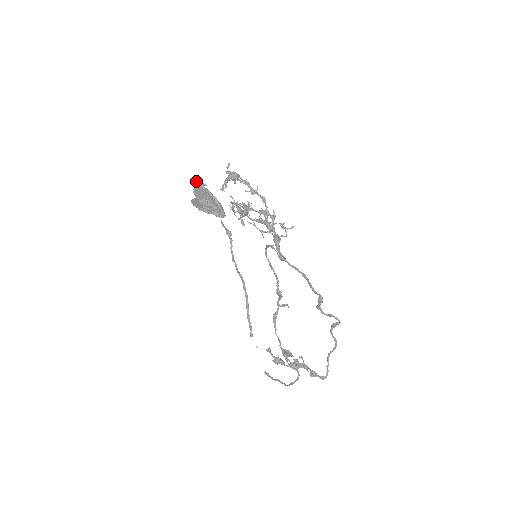
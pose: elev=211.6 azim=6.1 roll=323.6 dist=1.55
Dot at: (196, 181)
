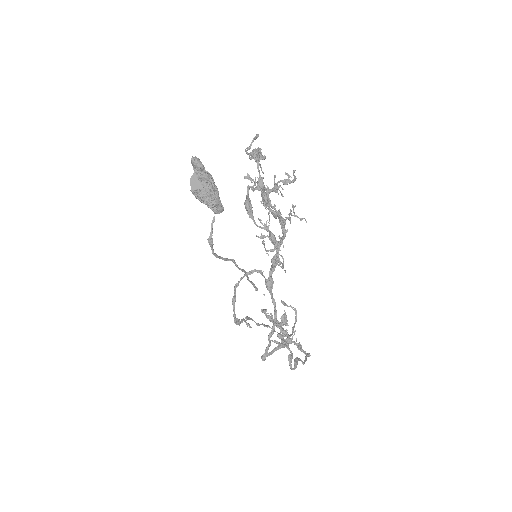
Dot at: (193, 162)
